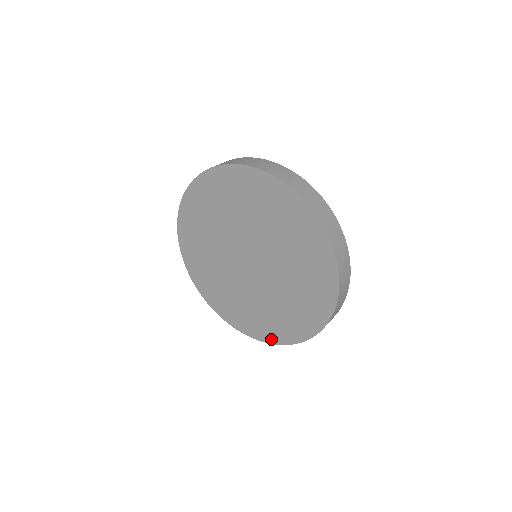
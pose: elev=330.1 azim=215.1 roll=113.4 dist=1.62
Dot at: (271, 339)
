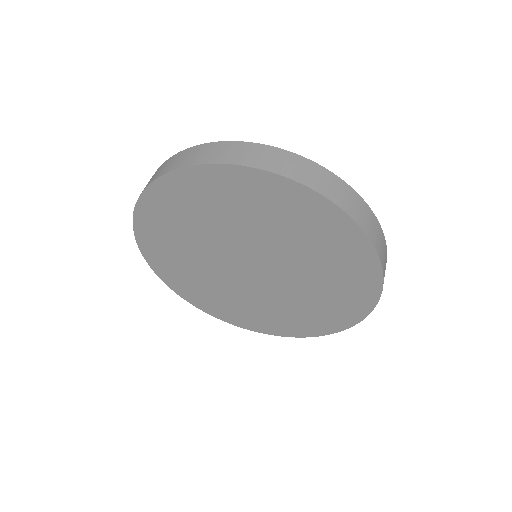
Dot at: (237, 323)
